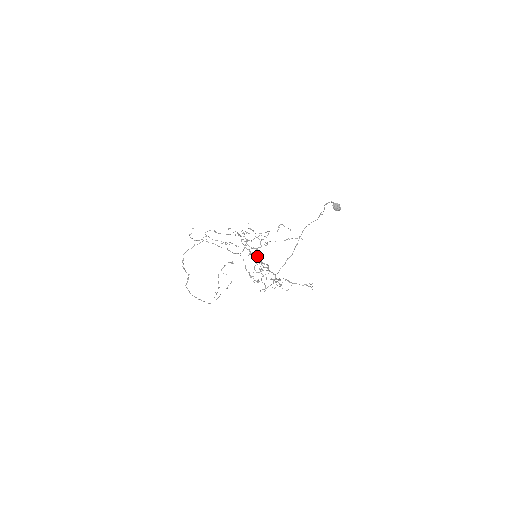
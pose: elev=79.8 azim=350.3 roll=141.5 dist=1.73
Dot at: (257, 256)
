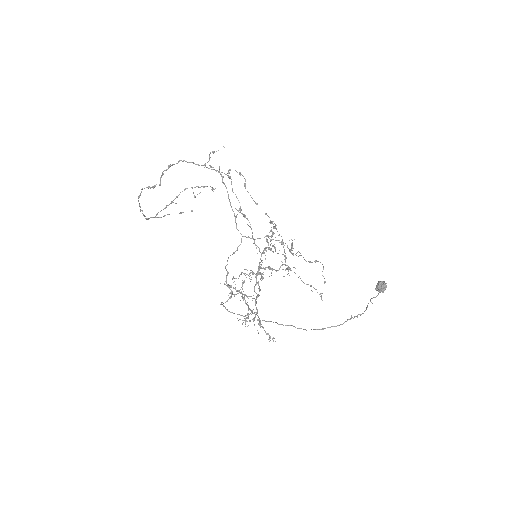
Dot at: occluded
